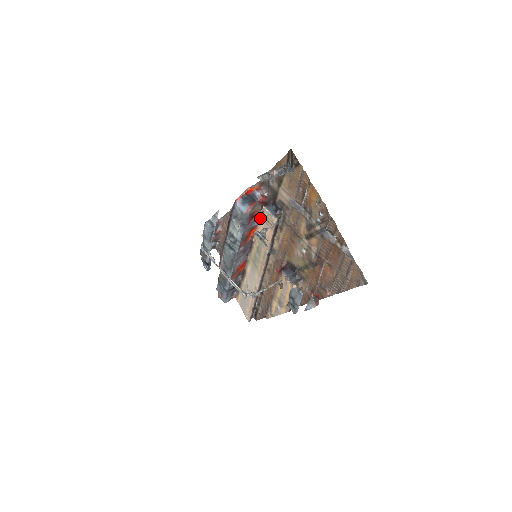
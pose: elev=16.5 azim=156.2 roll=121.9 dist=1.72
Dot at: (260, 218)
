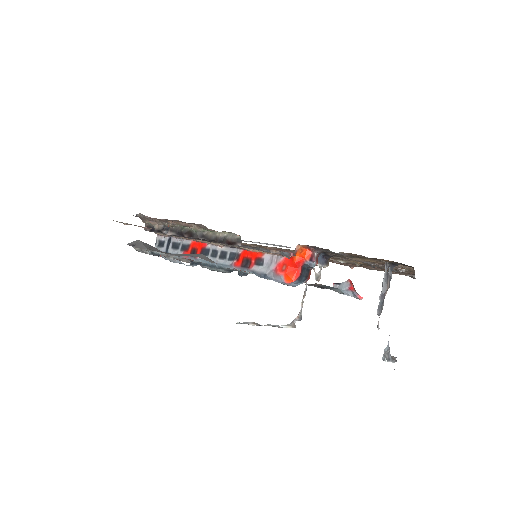
Dot at: occluded
